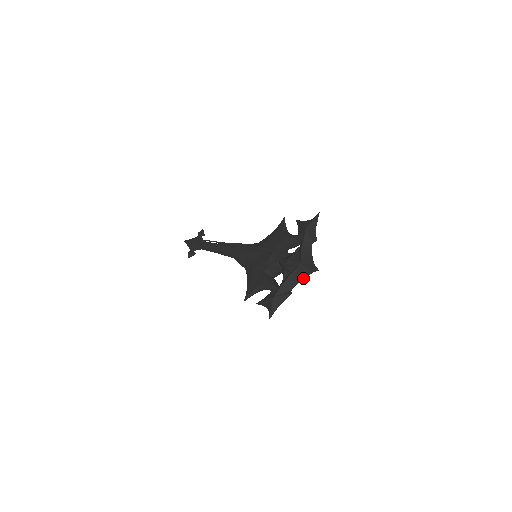
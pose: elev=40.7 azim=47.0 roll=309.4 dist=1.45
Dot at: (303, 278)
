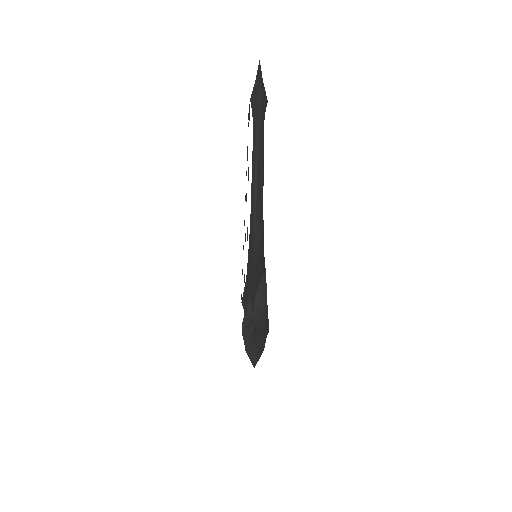
Dot at: occluded
